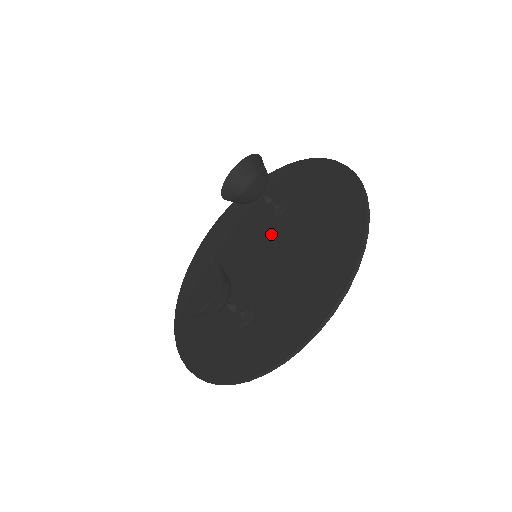
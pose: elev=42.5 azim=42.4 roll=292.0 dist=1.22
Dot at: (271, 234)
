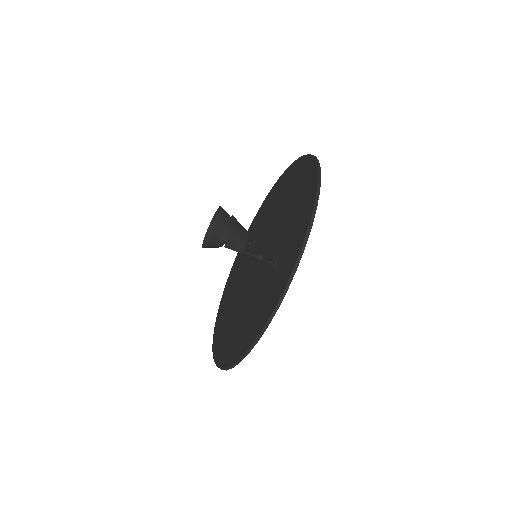
Dot at: (257, 246)
